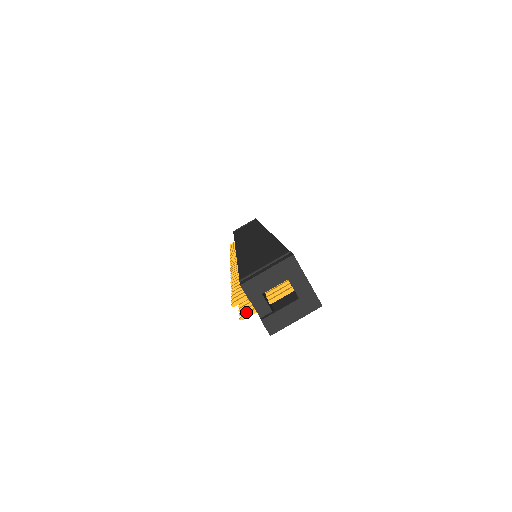
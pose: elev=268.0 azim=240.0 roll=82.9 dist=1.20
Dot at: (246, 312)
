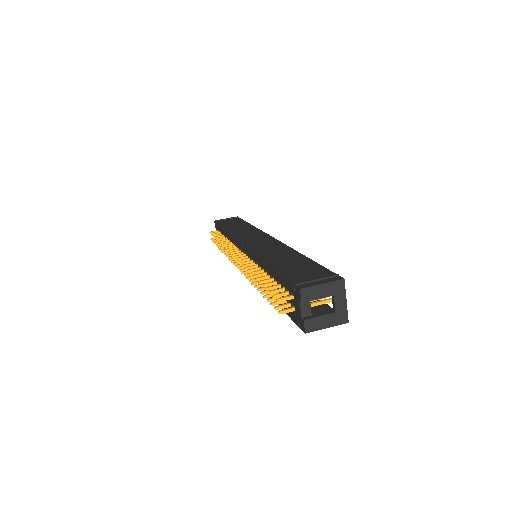
Dot at: (284, 309)
